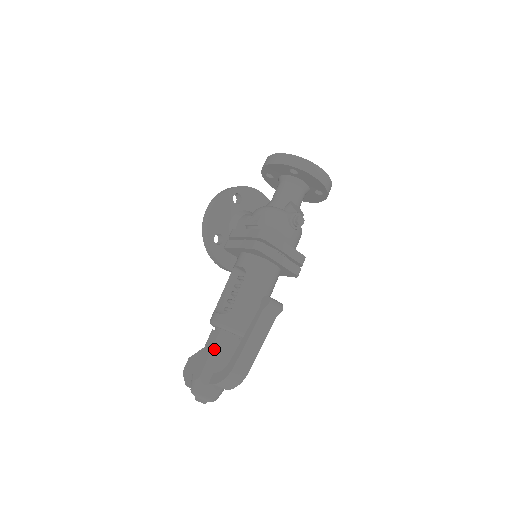
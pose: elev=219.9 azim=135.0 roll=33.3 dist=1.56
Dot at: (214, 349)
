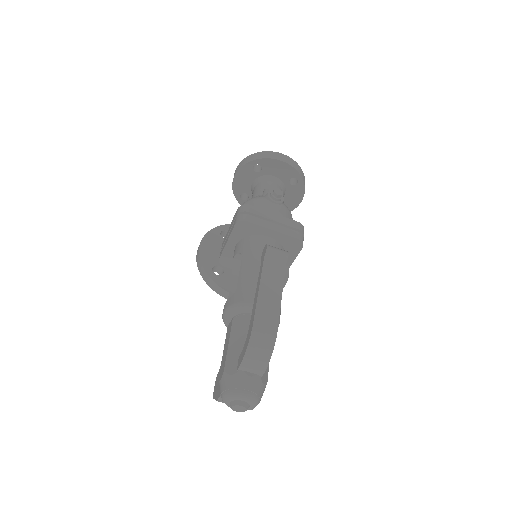
Dot at: (232, 335)
